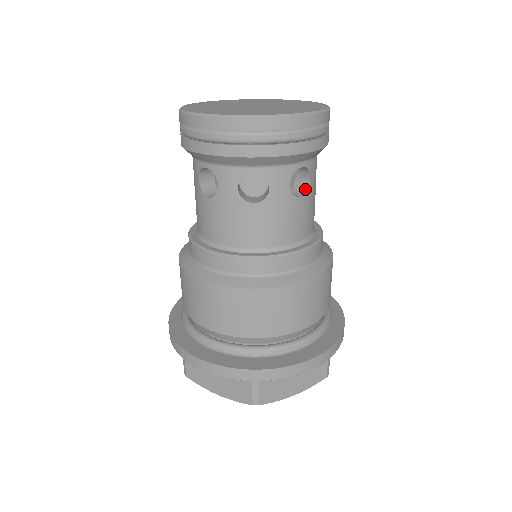
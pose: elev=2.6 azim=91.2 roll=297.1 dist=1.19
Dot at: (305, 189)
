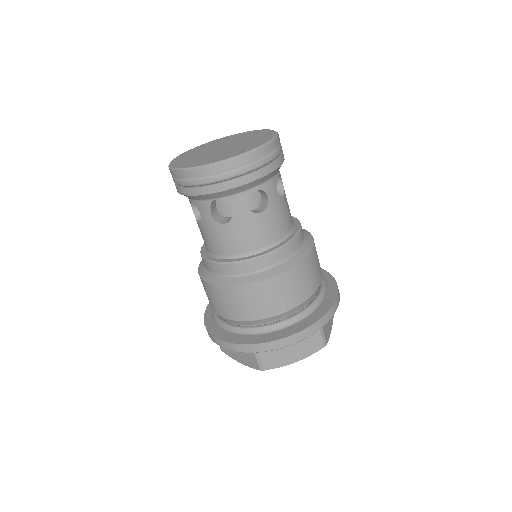
Dot at: (266, 205)
